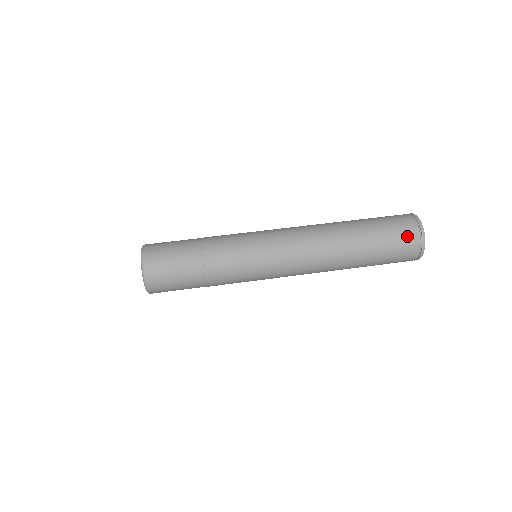
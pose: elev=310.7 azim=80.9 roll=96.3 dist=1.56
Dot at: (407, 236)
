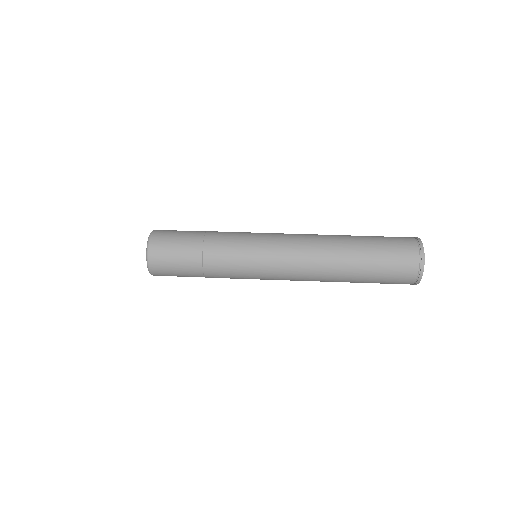
Dot at: (405, 266)
